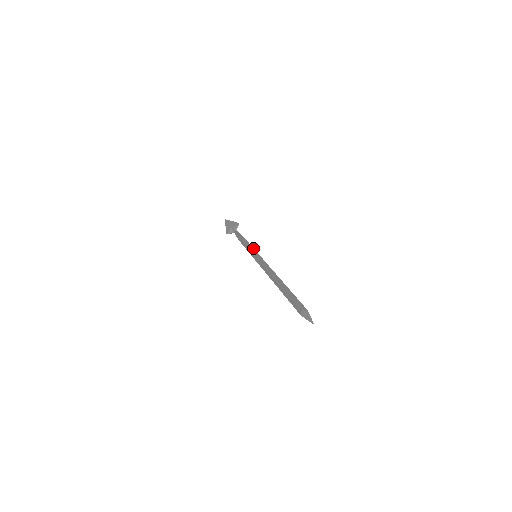
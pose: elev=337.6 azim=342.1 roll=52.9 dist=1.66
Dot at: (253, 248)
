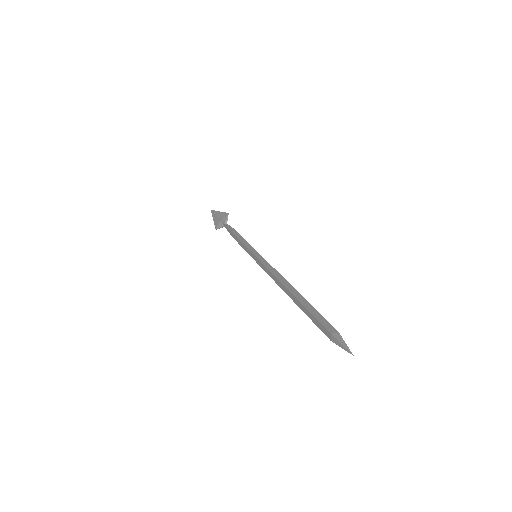
Dot at: (250, 245)
